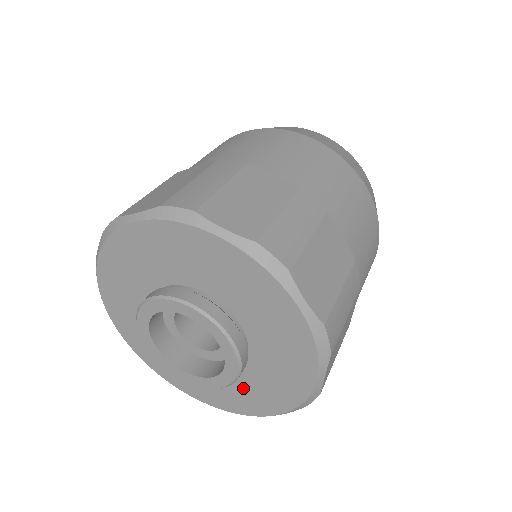
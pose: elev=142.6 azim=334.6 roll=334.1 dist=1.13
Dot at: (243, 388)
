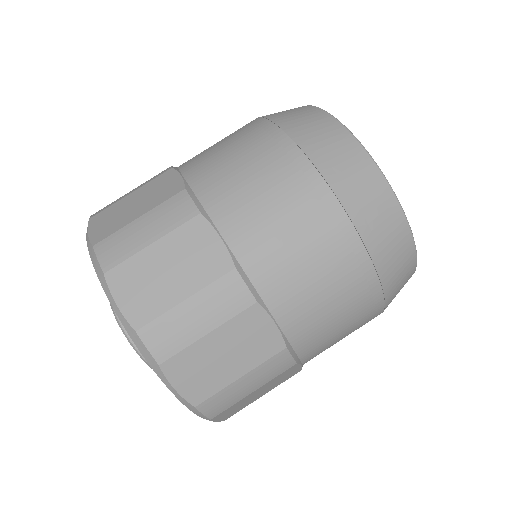
Dot at: occluded
